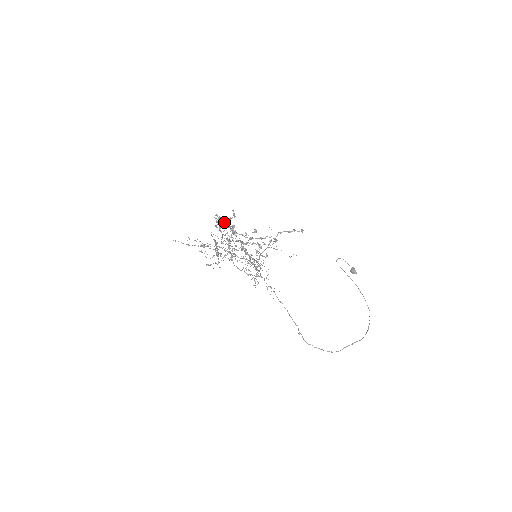
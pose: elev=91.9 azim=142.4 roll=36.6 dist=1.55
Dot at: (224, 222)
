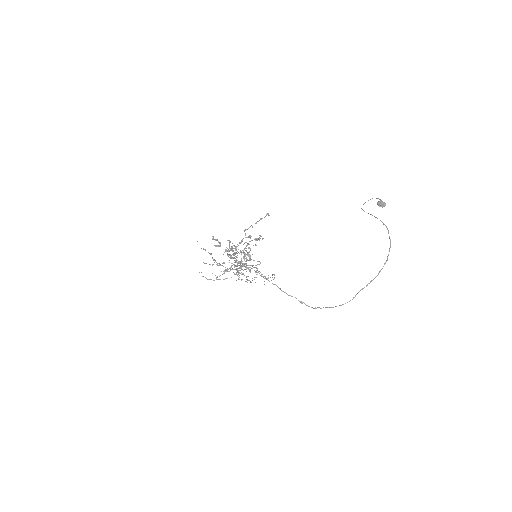
Dot at: occluded
